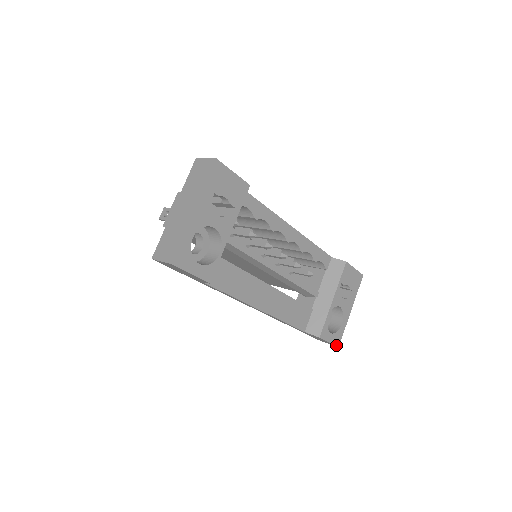
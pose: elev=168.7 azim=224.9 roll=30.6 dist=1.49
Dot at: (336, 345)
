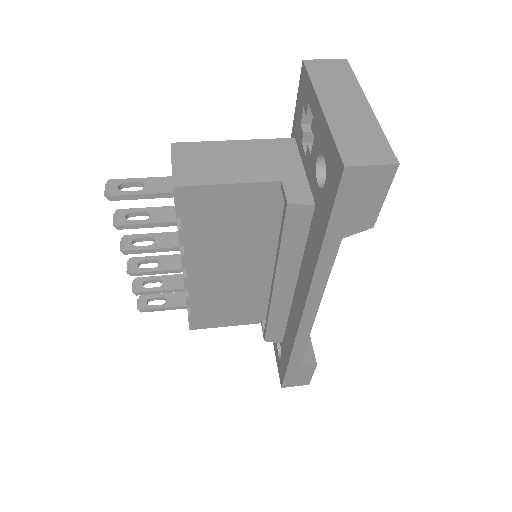
Dot at: (309, 381)
